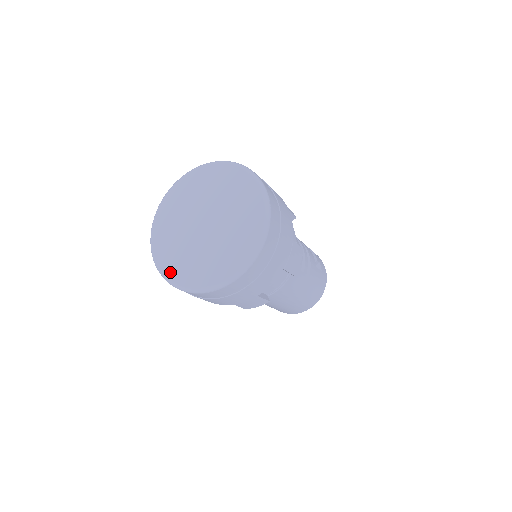
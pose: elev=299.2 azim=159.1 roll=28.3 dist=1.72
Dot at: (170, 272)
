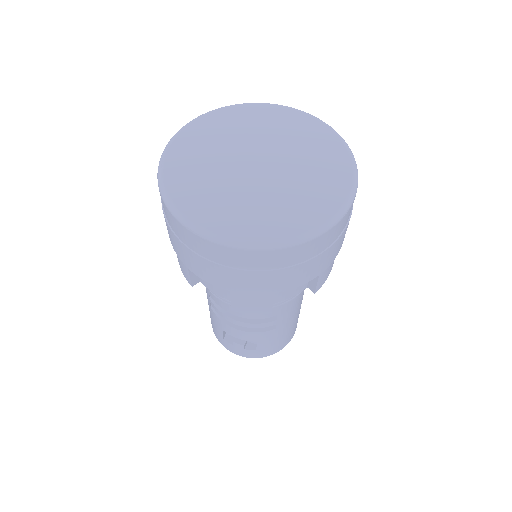
Dot at: (269, 232)
